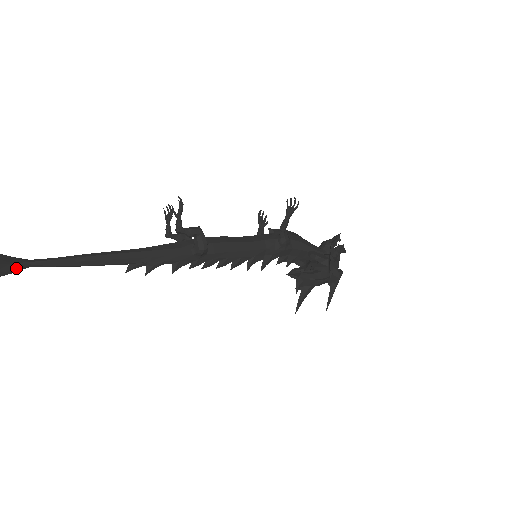
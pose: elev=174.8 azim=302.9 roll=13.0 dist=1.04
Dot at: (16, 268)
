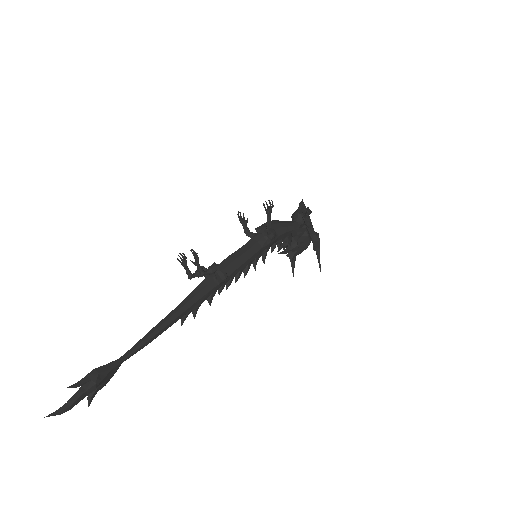
Dot at: (115, 370)
